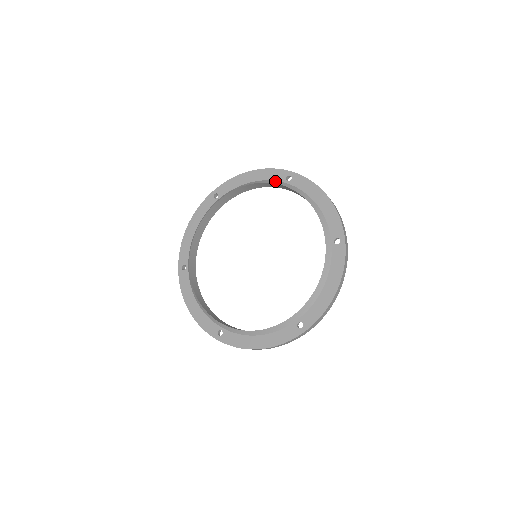
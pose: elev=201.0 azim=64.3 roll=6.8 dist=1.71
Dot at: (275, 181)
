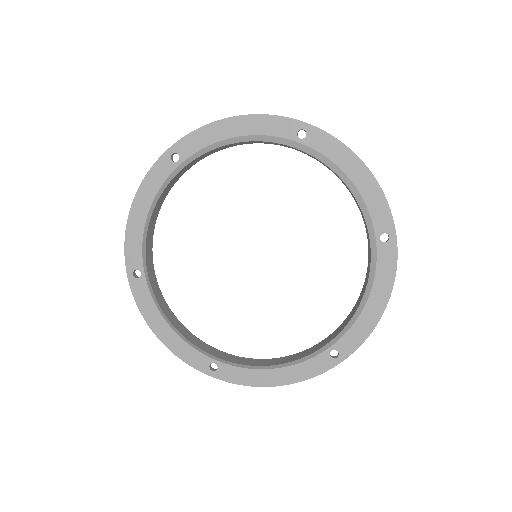
Dot at: (279, 138)
